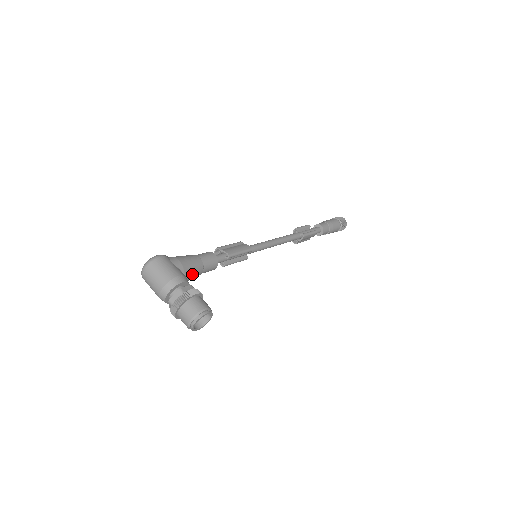
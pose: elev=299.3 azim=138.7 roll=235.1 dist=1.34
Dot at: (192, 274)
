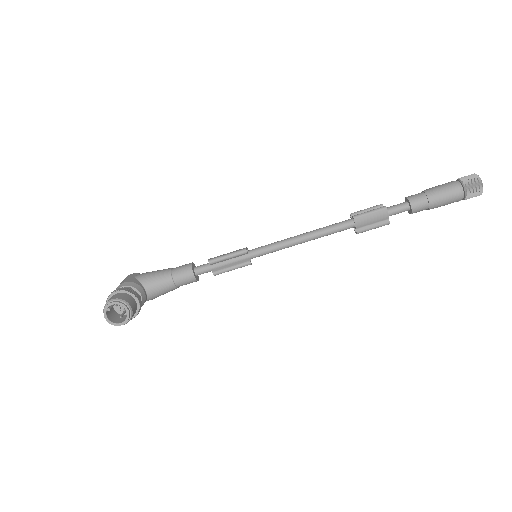
Dot at: (155, 283)
